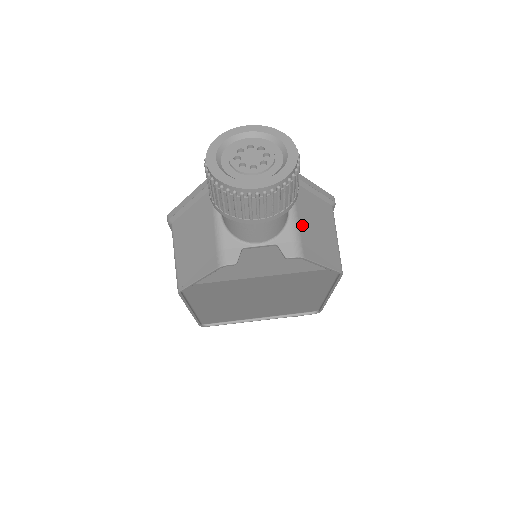
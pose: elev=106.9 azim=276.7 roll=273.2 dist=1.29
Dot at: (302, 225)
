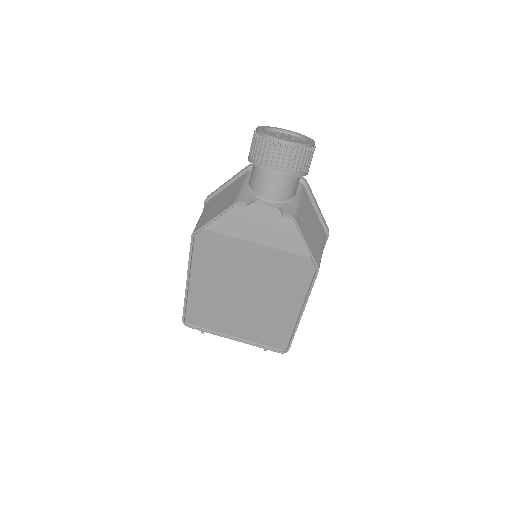
Dot at: (301, 209)
